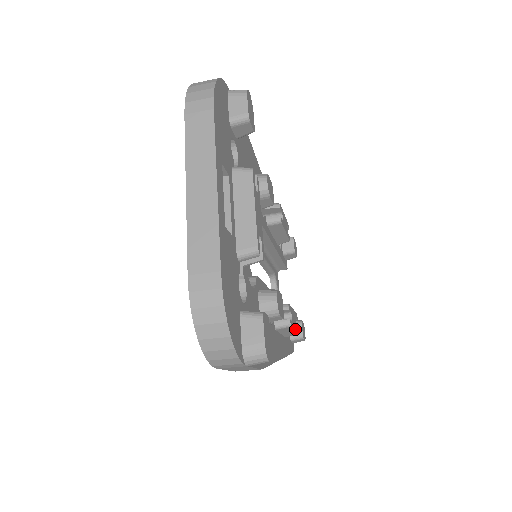
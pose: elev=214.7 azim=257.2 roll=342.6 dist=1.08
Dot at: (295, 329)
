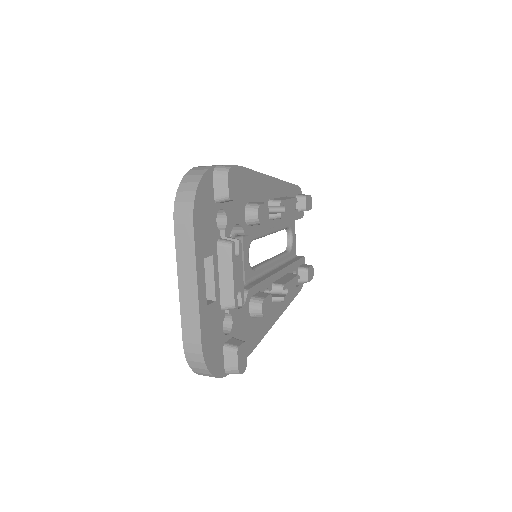
Dot at: (293, 293)
